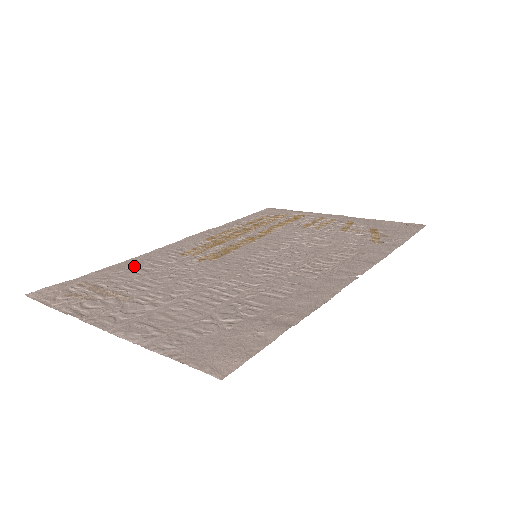
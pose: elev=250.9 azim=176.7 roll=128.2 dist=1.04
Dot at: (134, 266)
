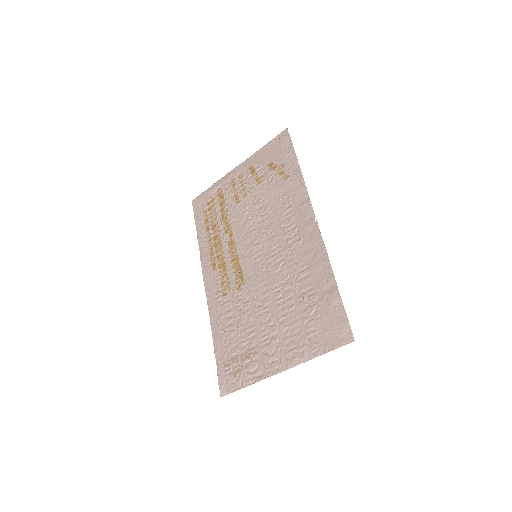
Dot at: (222, 328)
